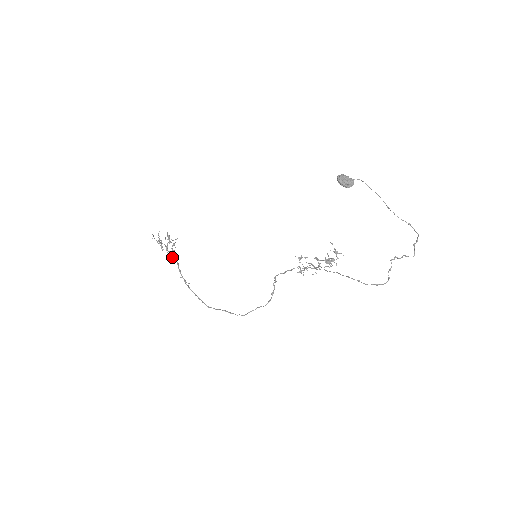
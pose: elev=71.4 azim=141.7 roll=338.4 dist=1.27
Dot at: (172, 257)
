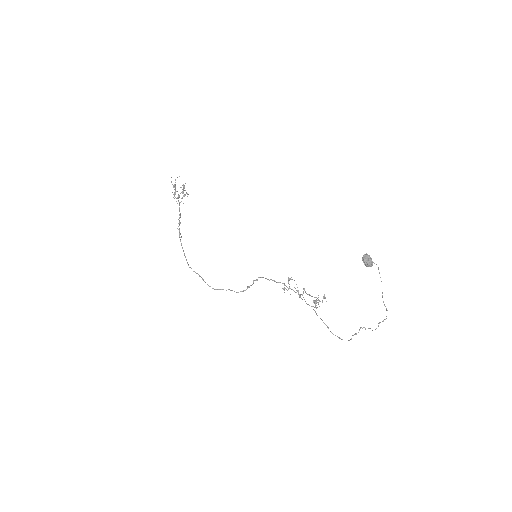
Dot at: (179, 207)
